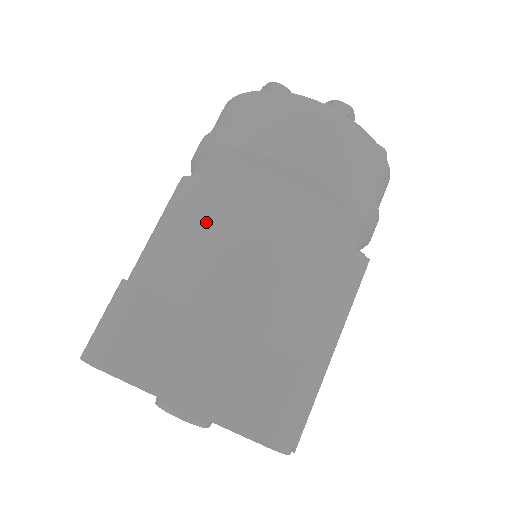
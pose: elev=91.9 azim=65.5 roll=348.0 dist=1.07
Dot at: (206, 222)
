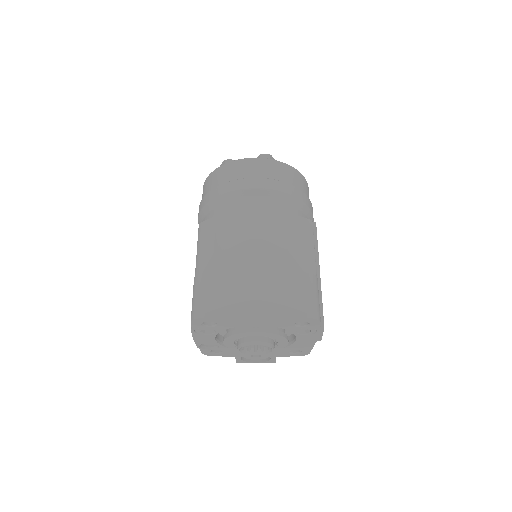
Dot at: (224, 233)
